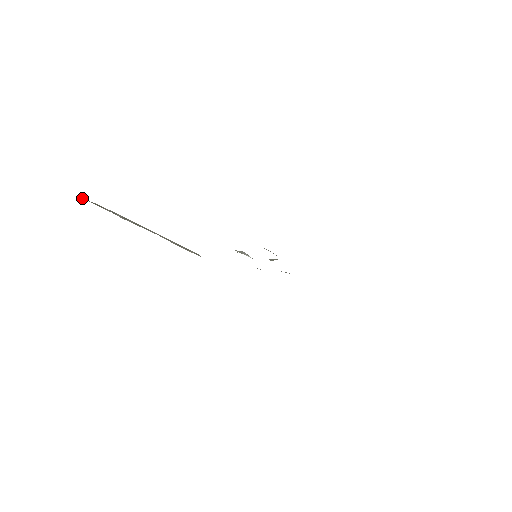
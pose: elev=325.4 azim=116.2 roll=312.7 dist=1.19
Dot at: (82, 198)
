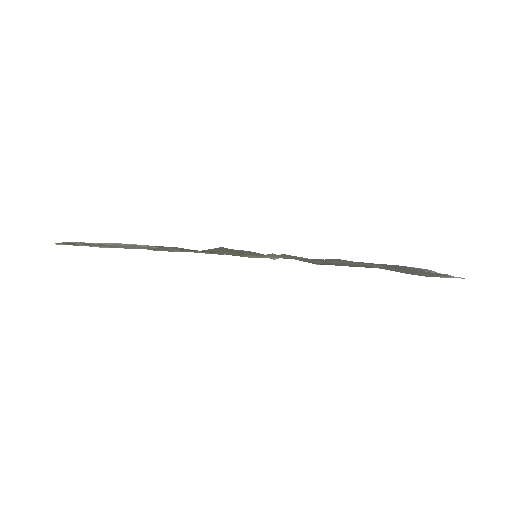
Dot at: occluded
